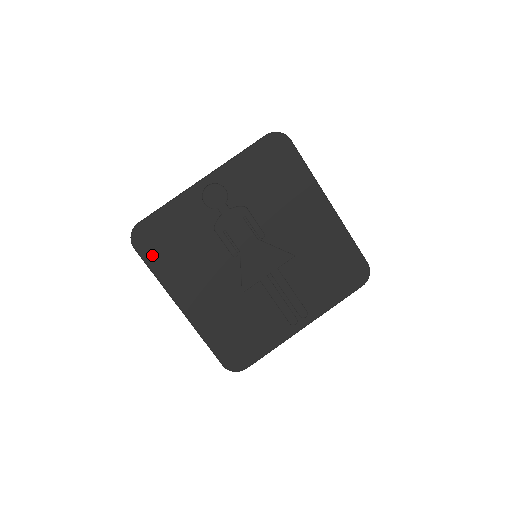
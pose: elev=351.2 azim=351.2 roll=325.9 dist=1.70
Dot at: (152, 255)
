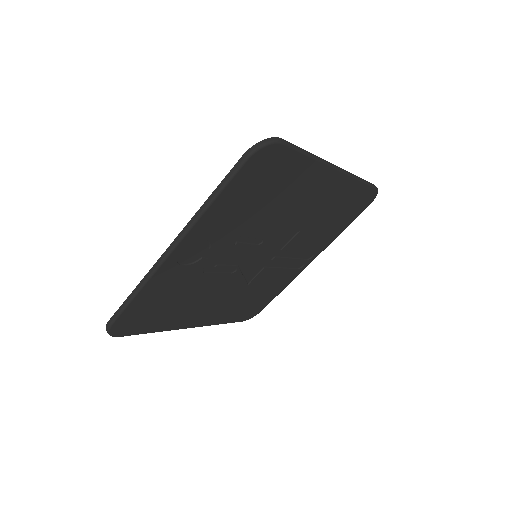
Dot at: (142, 328)
